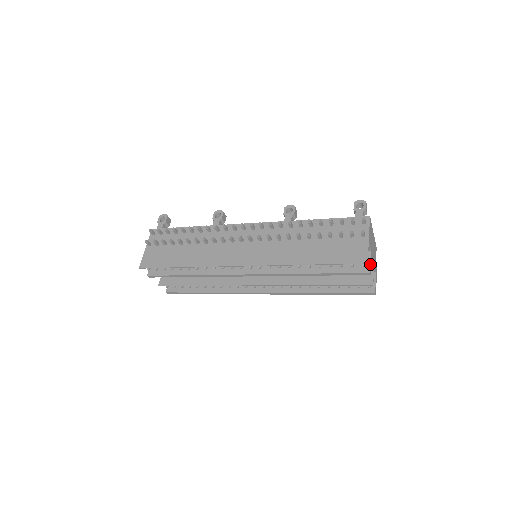
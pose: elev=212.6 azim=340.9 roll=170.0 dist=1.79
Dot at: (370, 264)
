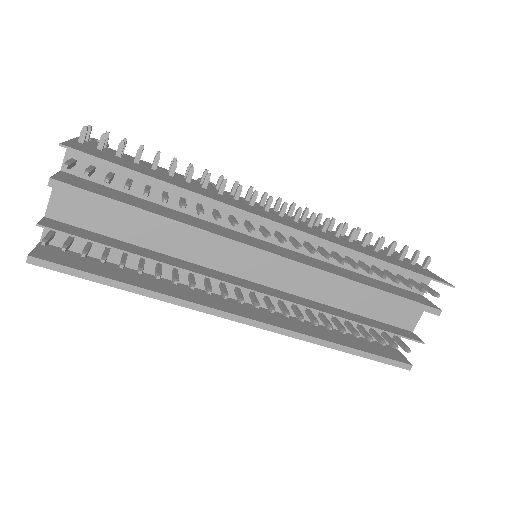
Dot at: occluded
